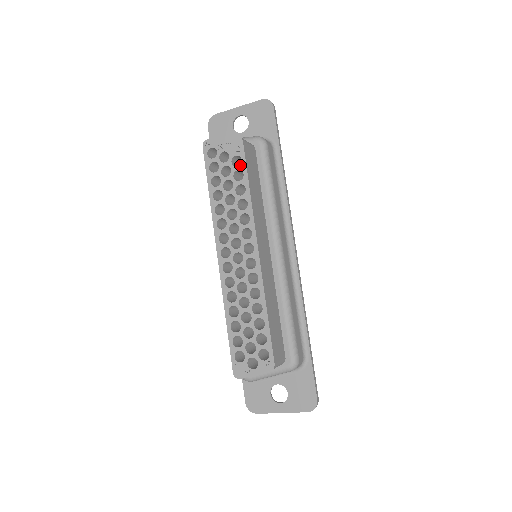
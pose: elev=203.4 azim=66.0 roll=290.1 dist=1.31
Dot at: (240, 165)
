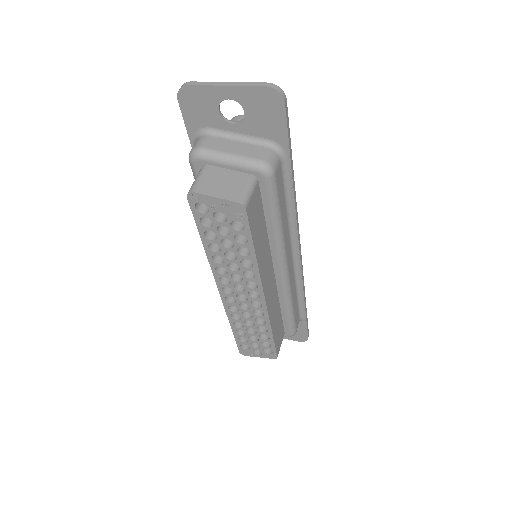
Dot at: (243, 231)
